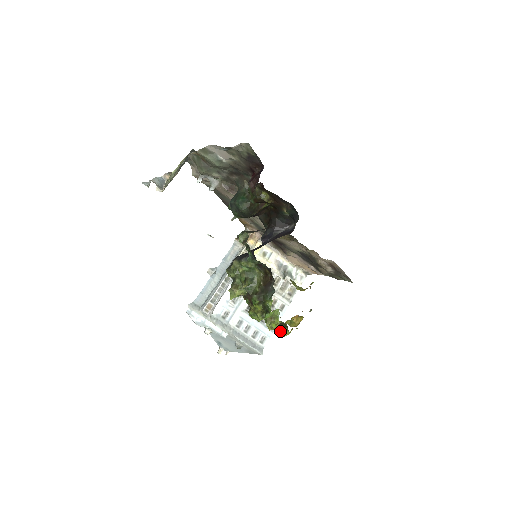
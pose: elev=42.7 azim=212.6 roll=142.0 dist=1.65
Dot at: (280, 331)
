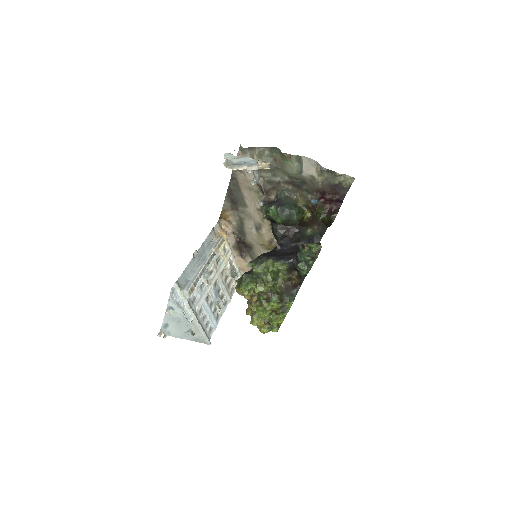
Dot at: (265, 328)
